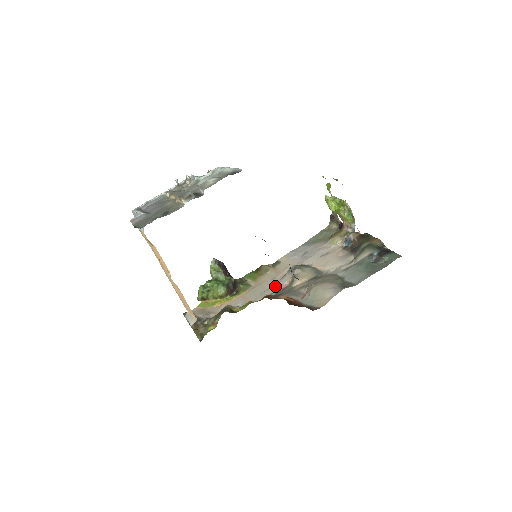
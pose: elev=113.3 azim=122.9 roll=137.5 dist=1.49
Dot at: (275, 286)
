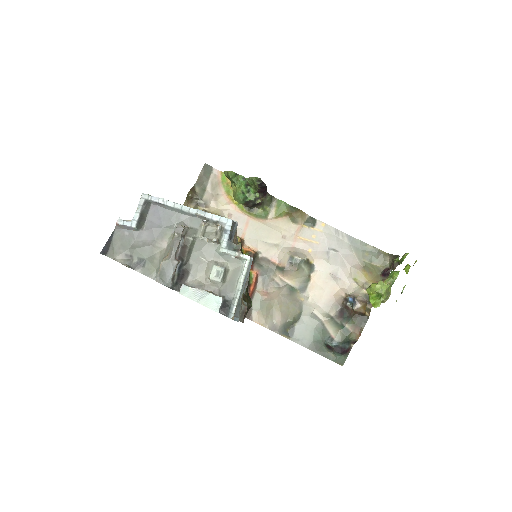
Dot at: (272, 249)
